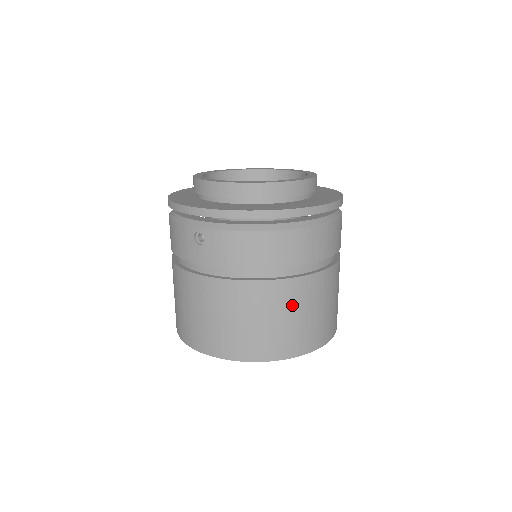
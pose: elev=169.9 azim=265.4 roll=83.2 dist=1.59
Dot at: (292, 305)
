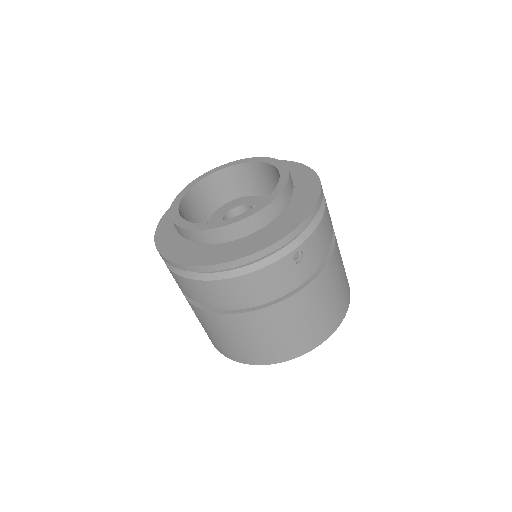
Dot at: (225, 330)
